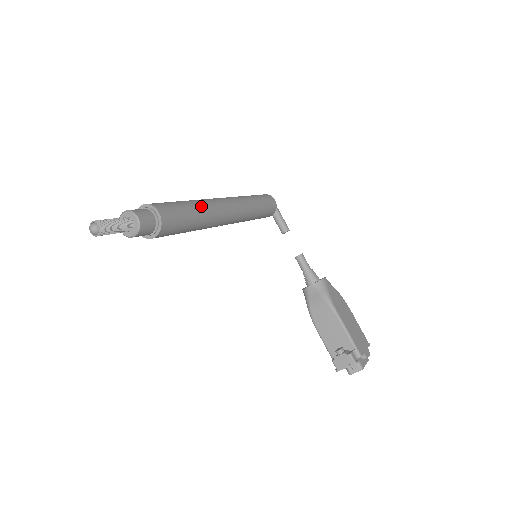
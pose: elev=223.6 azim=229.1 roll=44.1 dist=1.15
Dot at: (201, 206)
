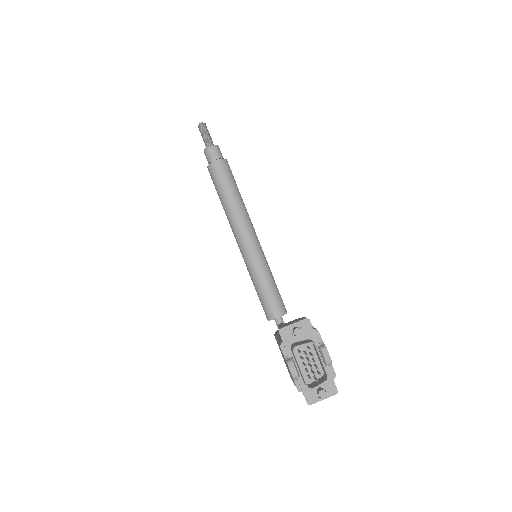
Dot at: (243, 202)
